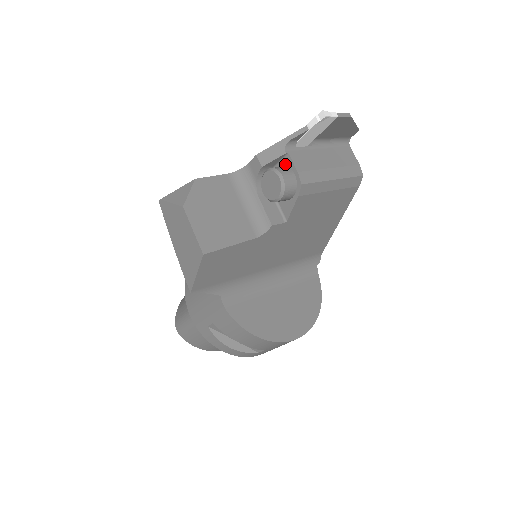
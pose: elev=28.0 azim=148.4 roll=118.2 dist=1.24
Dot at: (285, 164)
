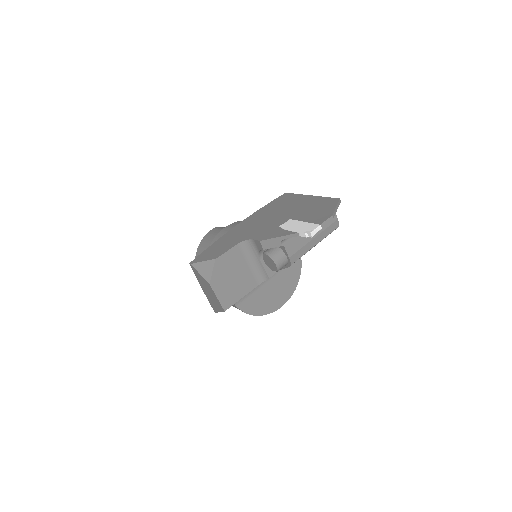
Dot at: (280, 247)
